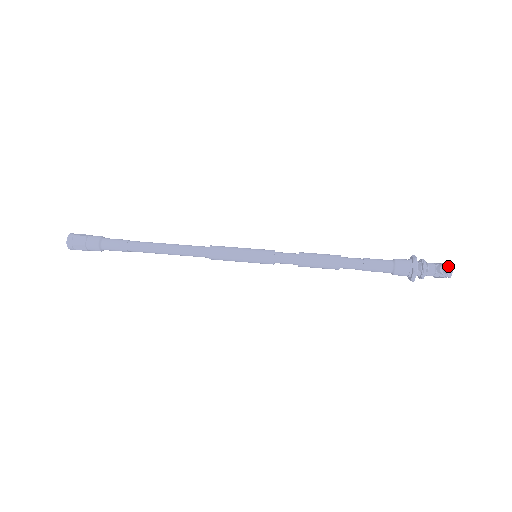
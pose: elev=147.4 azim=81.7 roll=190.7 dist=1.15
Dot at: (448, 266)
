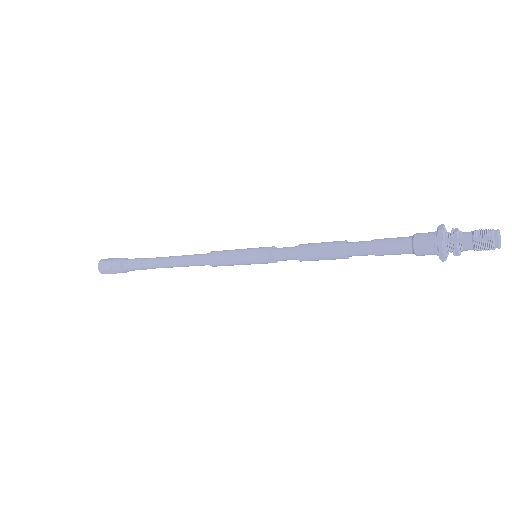
Dot at: (492, 229)
